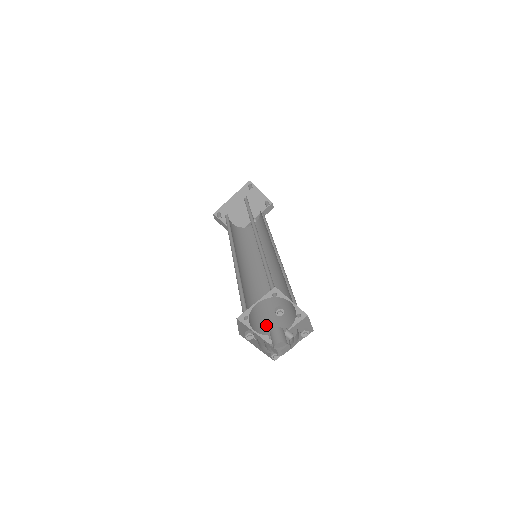
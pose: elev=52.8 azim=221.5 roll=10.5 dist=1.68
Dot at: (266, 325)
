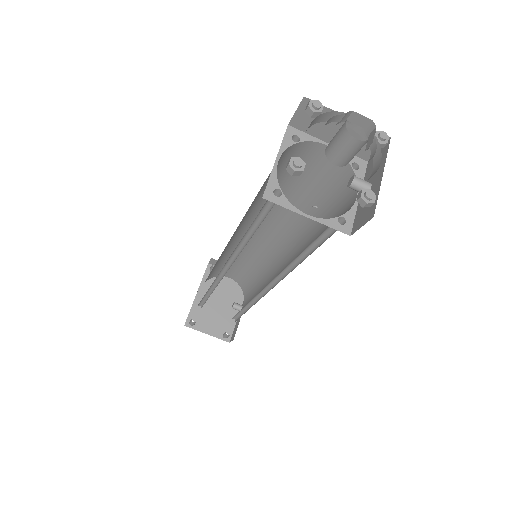
Dot at: occluded
